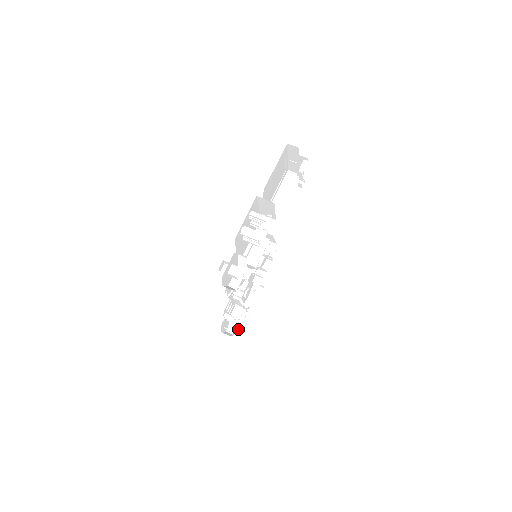
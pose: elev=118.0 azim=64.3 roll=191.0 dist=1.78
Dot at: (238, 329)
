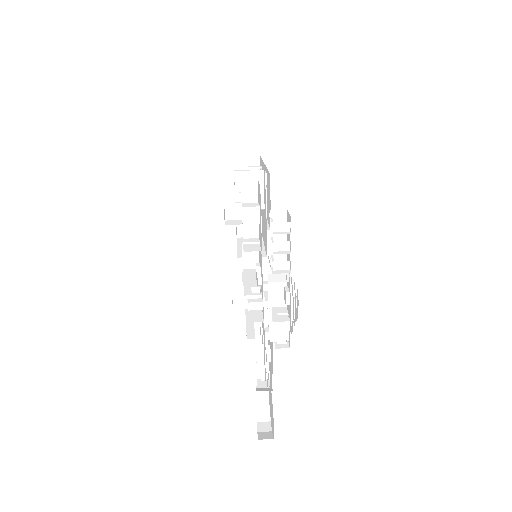
Dot at: (294, 319)
